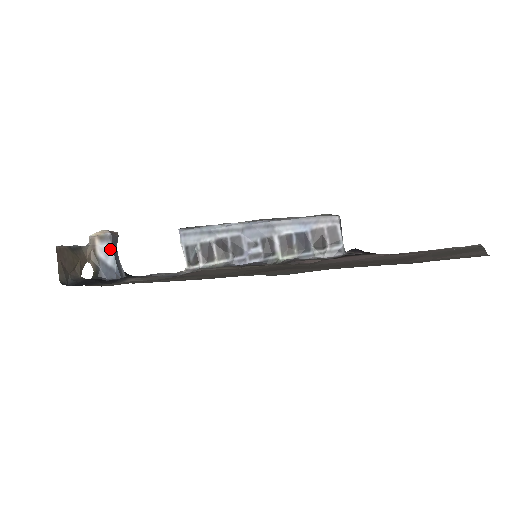
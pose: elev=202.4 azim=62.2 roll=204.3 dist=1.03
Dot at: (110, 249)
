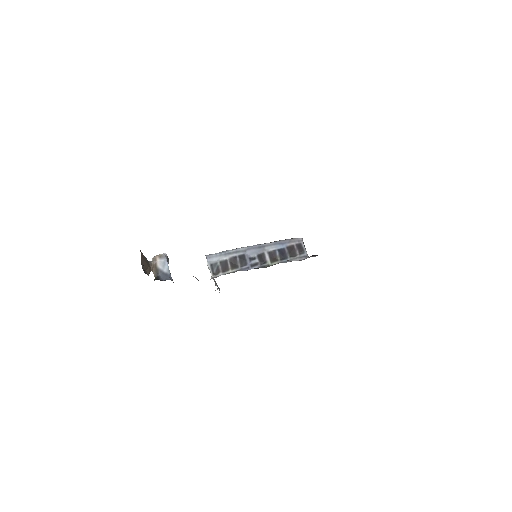
Dot at: (166, 263)
